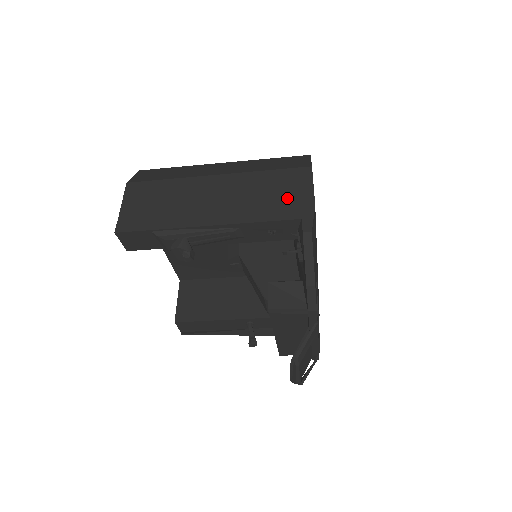
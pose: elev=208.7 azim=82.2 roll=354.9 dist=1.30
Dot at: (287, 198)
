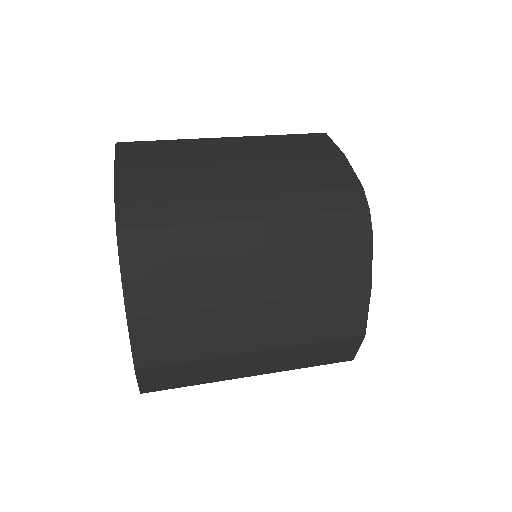
Dot at: occluded
